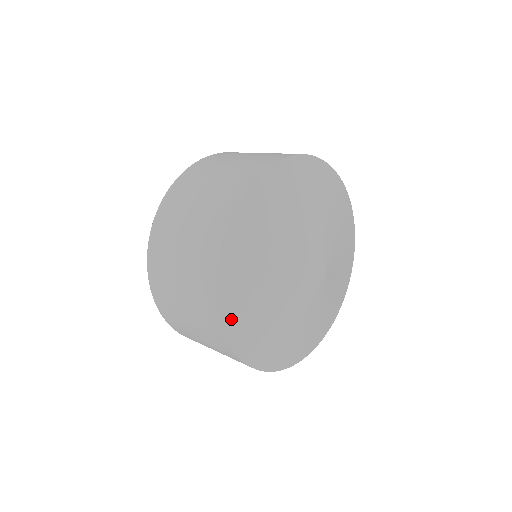
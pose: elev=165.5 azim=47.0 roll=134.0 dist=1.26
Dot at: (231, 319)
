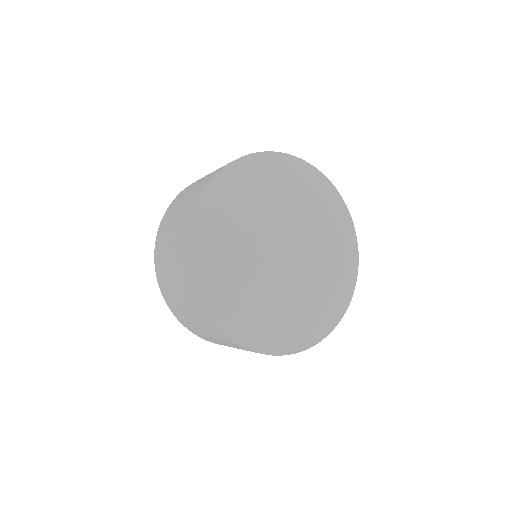
Dot at: (204, 281)
